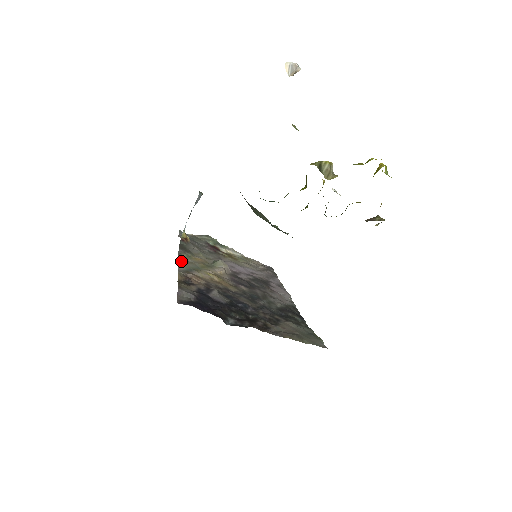
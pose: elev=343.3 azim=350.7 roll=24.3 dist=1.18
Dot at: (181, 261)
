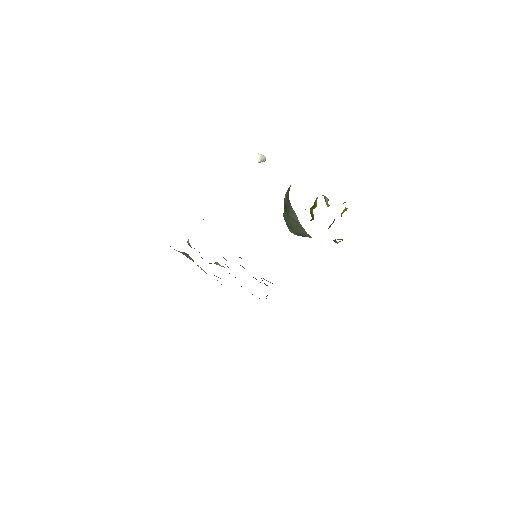
Dot at: occluded
